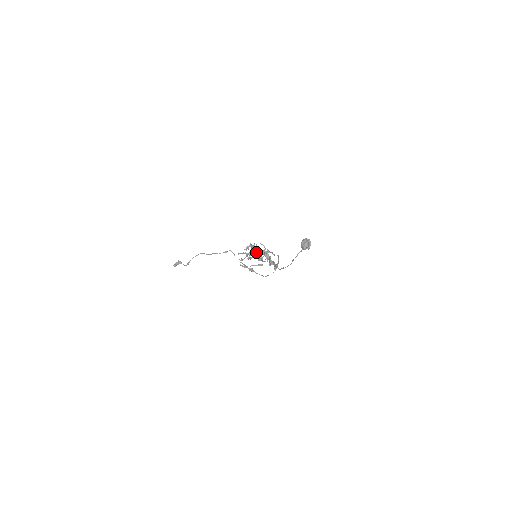
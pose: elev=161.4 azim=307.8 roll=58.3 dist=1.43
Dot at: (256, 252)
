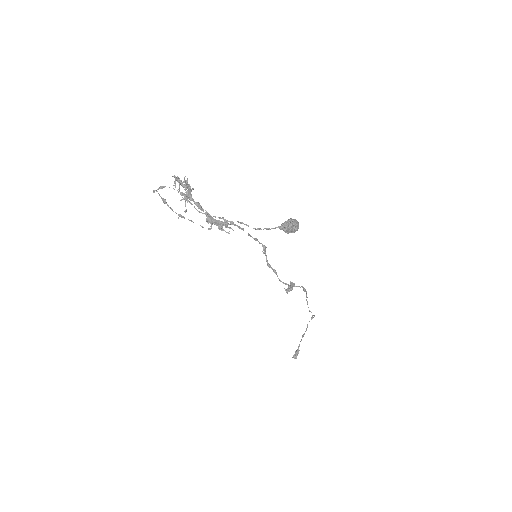
Dot at: occluded
